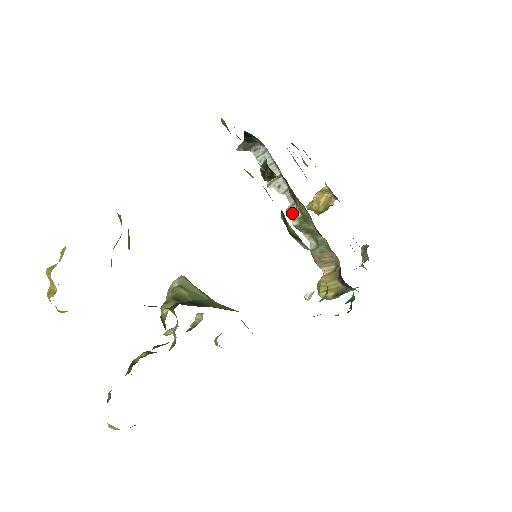
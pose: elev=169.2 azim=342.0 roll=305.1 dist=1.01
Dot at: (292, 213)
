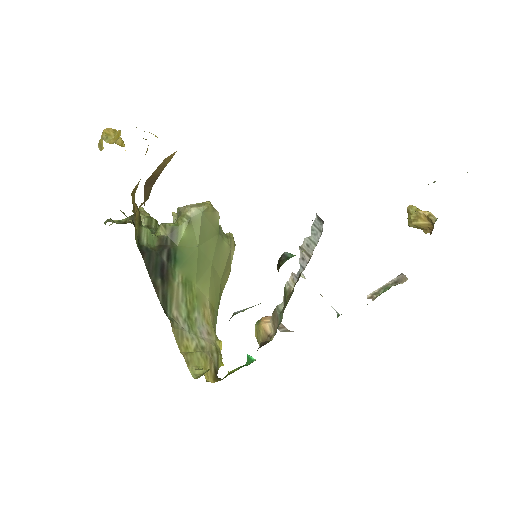
Dot at: (292, 279)
